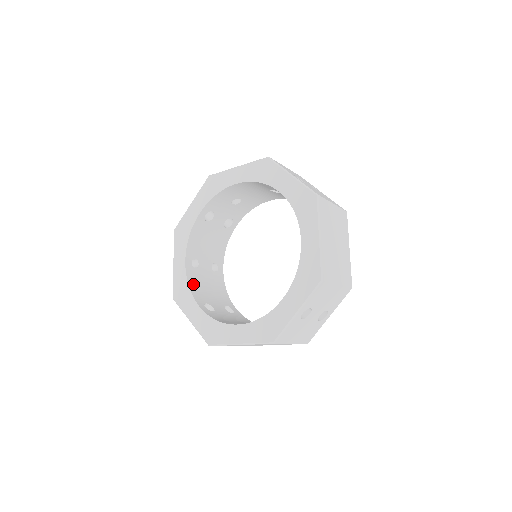
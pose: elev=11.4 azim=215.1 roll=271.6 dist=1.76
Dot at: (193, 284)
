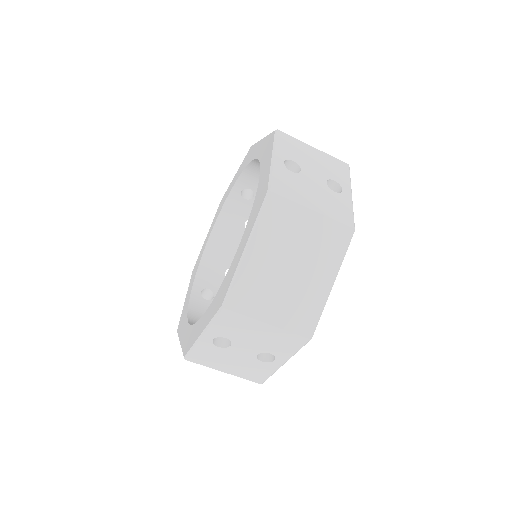
Dot at: occluded
